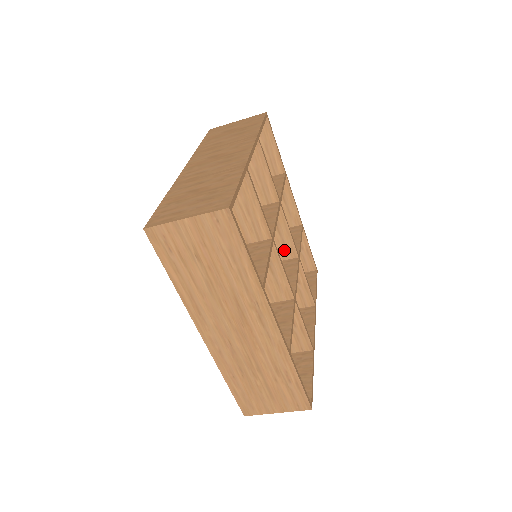
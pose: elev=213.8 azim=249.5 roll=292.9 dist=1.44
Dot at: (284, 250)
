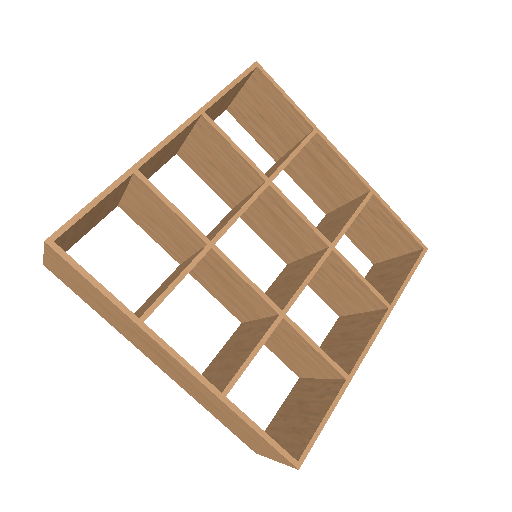
Dot at: (309, 239)
